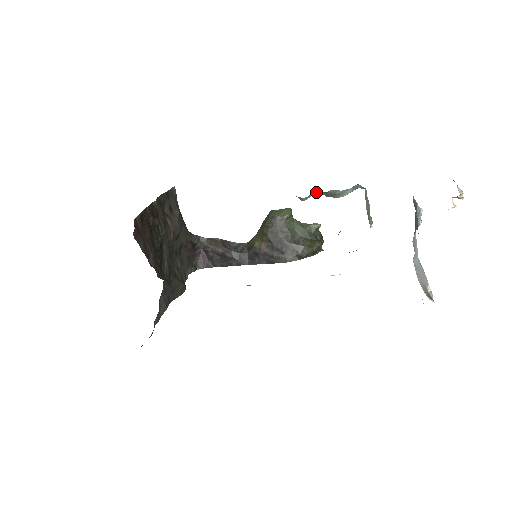
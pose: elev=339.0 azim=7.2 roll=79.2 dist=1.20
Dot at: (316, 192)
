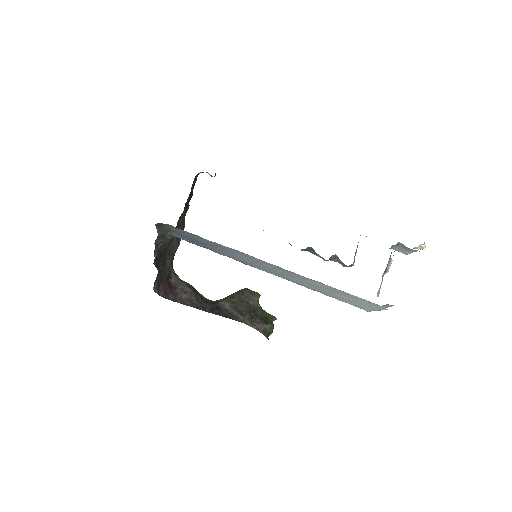
Dot at: occluded
